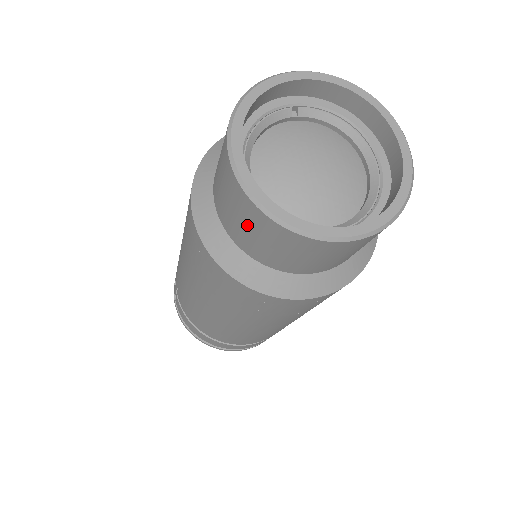
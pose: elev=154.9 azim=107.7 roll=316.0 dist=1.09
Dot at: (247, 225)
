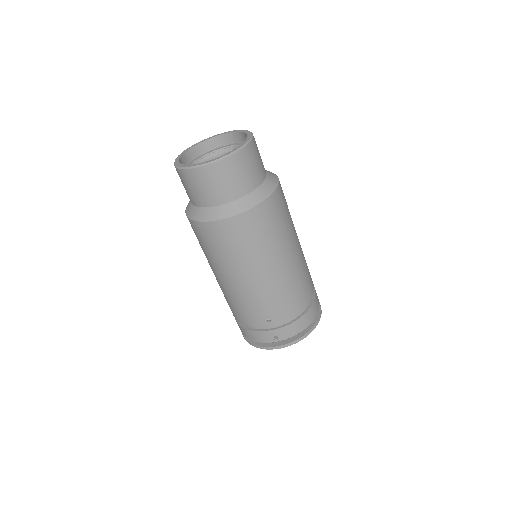
Dot at: occluded
